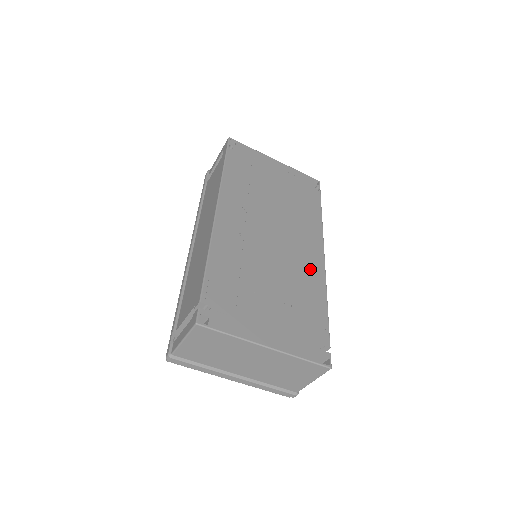
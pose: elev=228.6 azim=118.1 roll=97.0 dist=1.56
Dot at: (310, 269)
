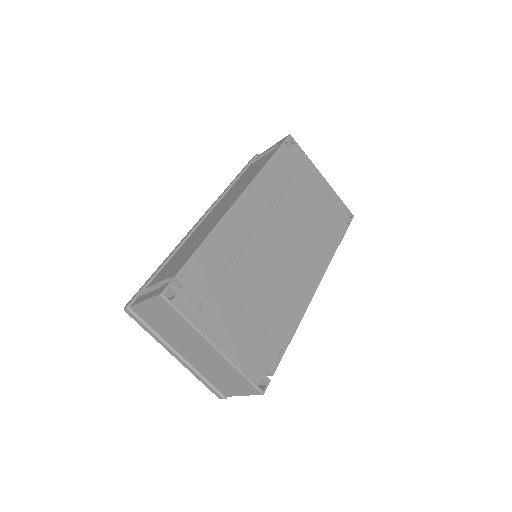
Dot at: (296, 294)
